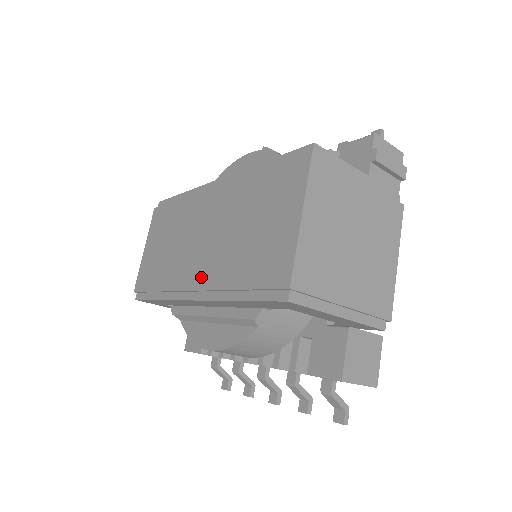
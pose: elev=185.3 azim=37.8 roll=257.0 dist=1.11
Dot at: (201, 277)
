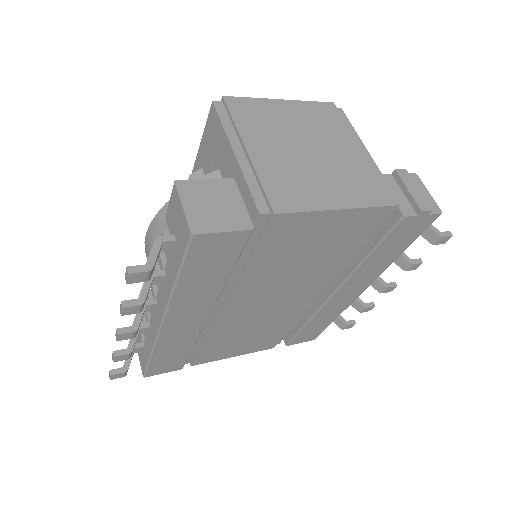
Dot at: occluded
